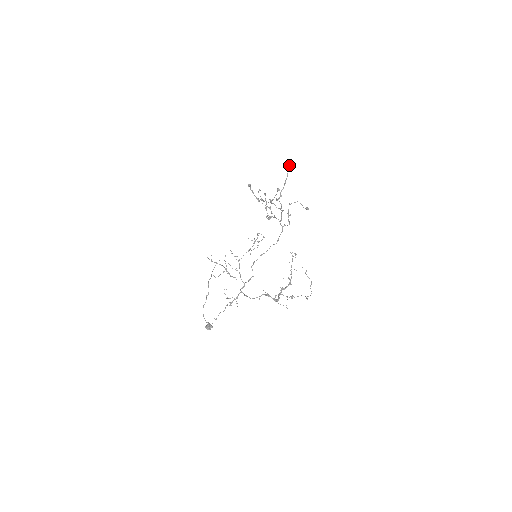
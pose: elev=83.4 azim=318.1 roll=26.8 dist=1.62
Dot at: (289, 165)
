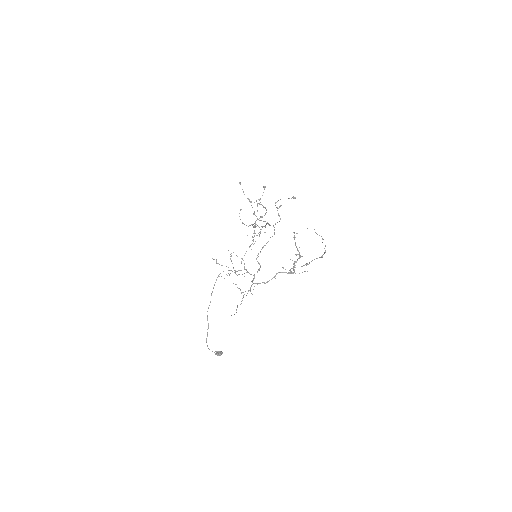
Dot at: (256, 201)
